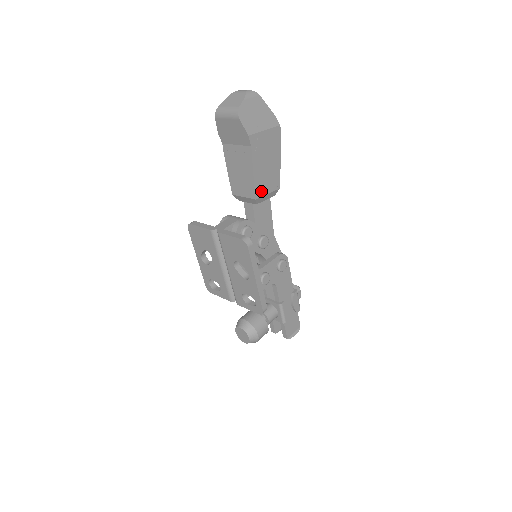
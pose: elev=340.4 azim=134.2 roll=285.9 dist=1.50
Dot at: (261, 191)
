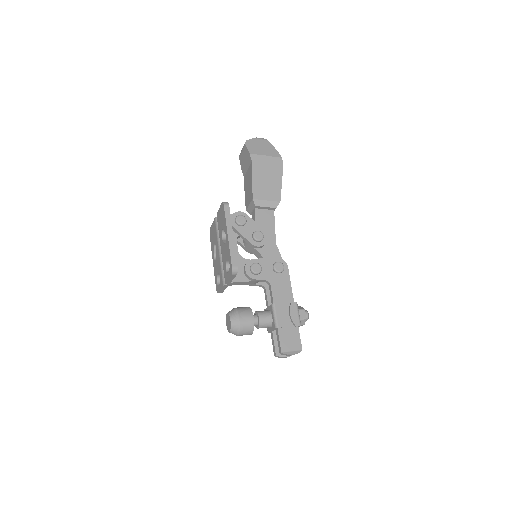
Dot at: (259, 196)
